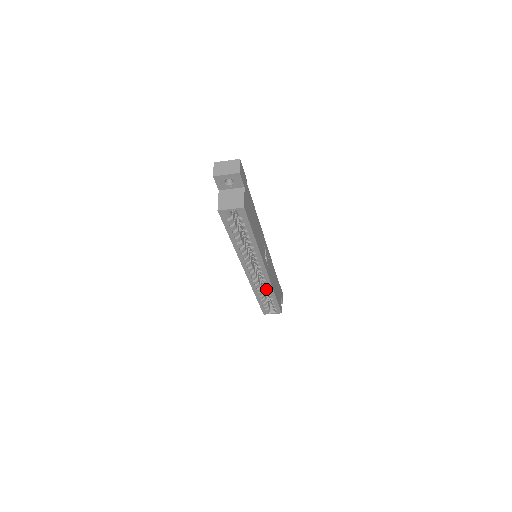
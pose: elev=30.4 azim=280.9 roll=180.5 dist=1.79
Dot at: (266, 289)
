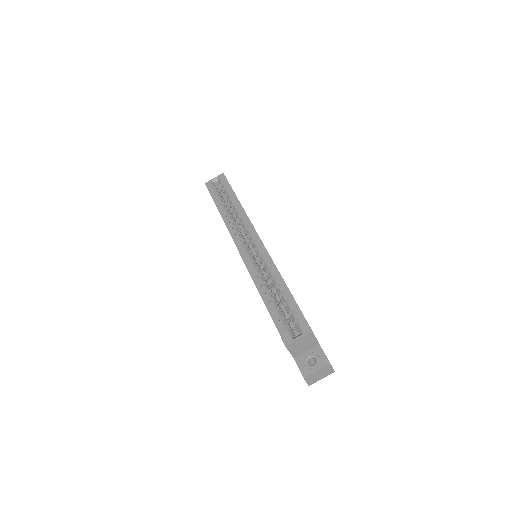
Dot at: (270, 275)
